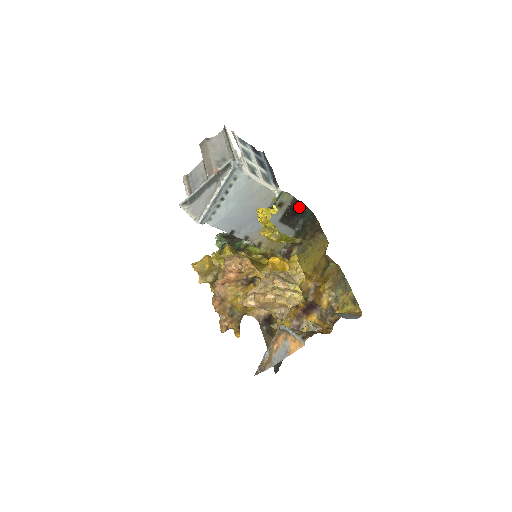
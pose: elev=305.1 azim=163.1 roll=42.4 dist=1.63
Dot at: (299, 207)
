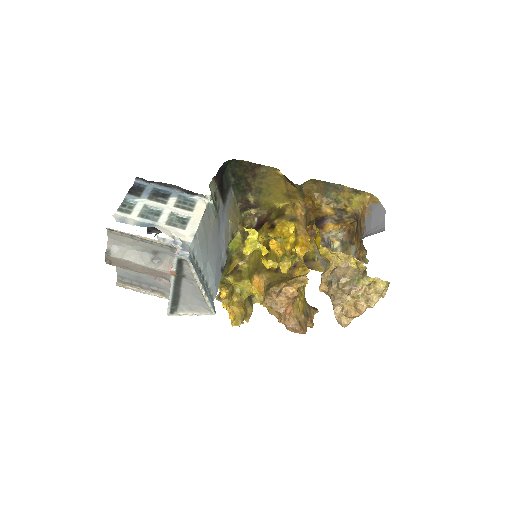
Dot at: (220, 173)
